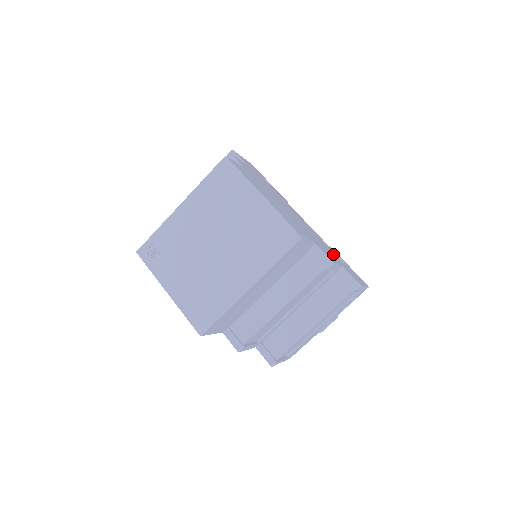
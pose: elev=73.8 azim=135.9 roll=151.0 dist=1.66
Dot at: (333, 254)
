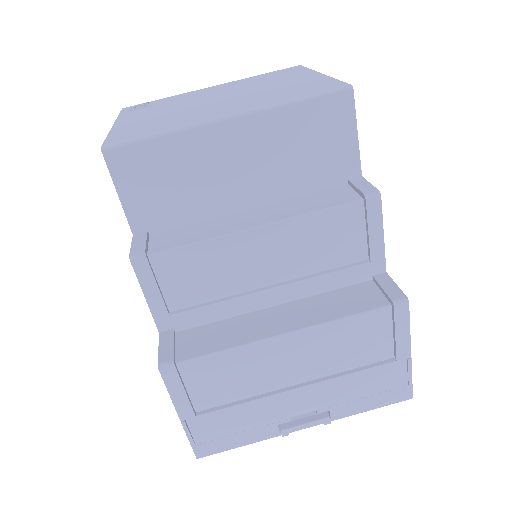
Dot at: occluded
